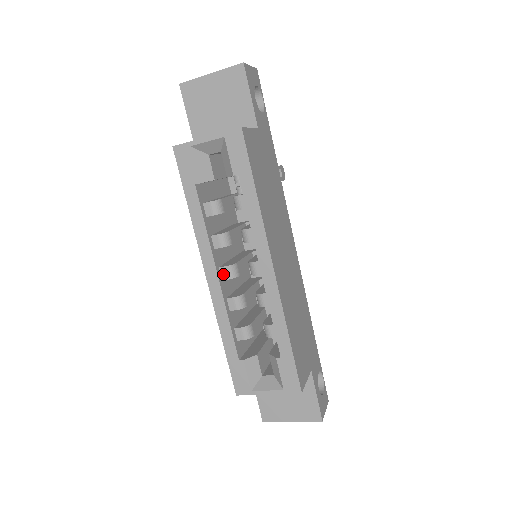
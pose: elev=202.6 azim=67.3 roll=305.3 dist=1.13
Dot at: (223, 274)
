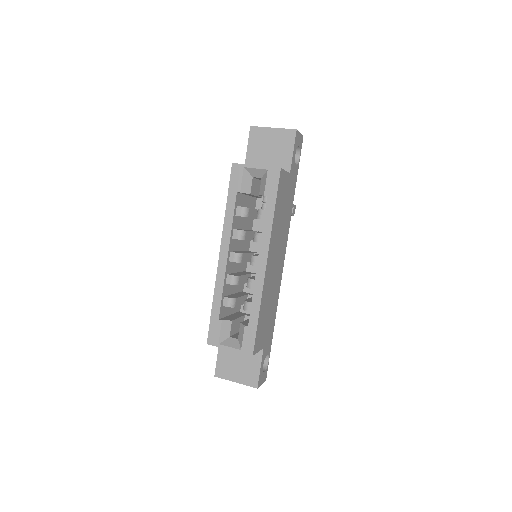
Dot at: (231, 257)
